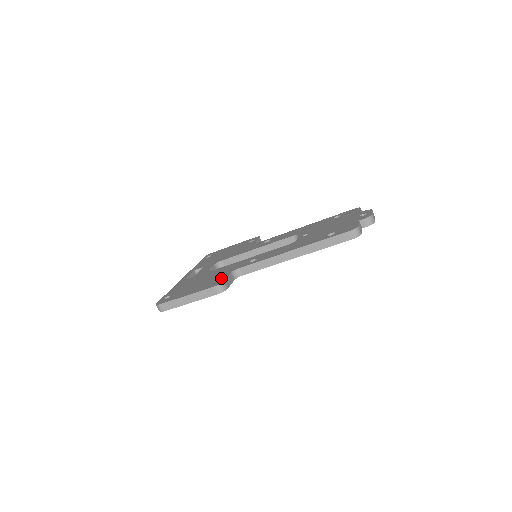
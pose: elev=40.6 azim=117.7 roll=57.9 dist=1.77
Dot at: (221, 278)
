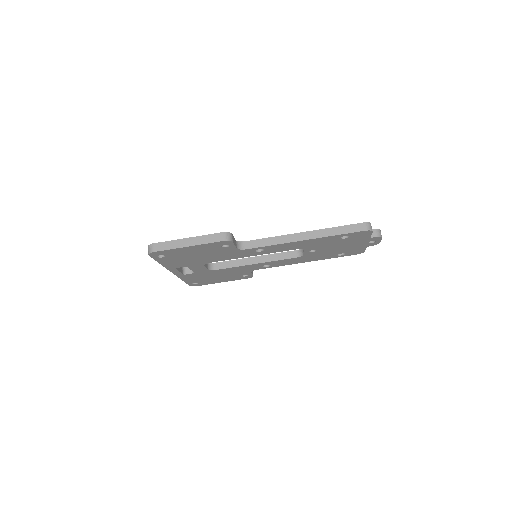
Dot at: occluded
